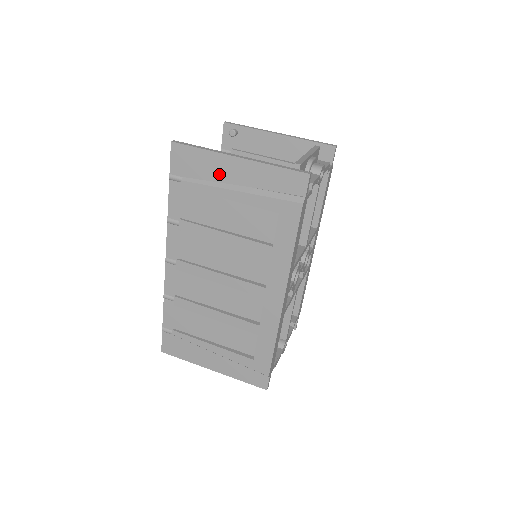
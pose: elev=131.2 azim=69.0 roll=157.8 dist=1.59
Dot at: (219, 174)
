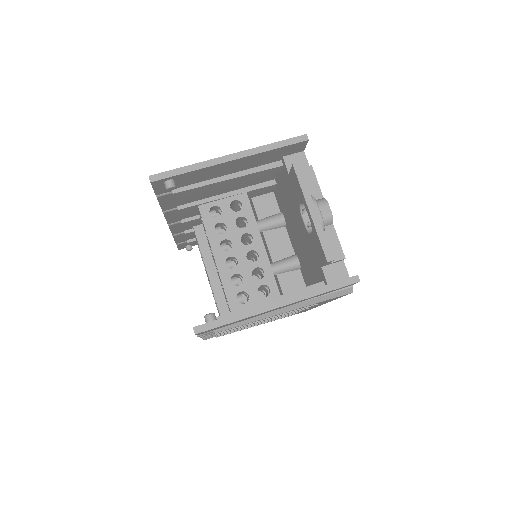
Dot at: occluded
